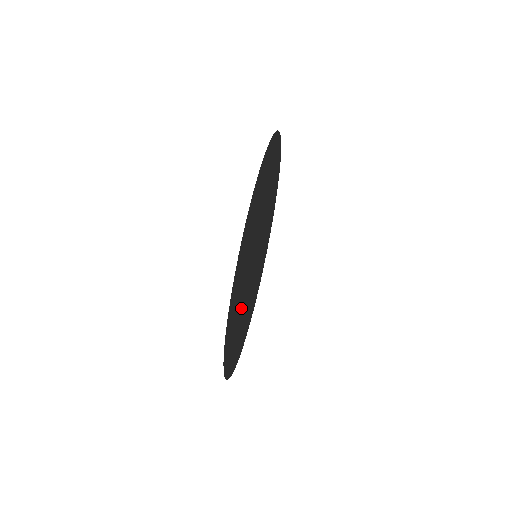
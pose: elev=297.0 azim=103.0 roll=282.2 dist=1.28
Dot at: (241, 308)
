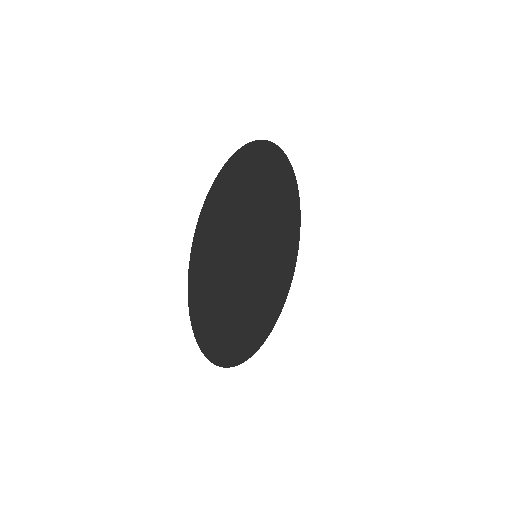
Dot at: (229, 293)
